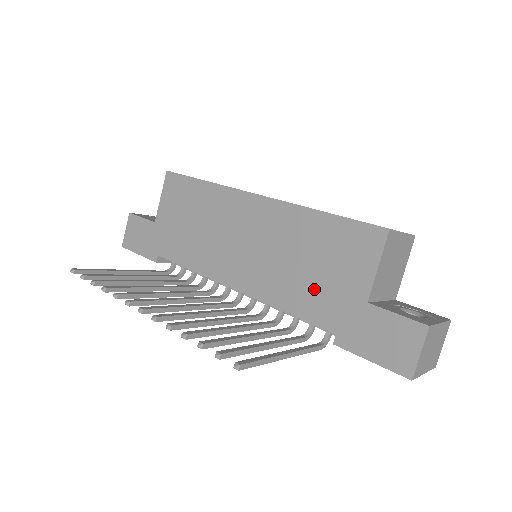
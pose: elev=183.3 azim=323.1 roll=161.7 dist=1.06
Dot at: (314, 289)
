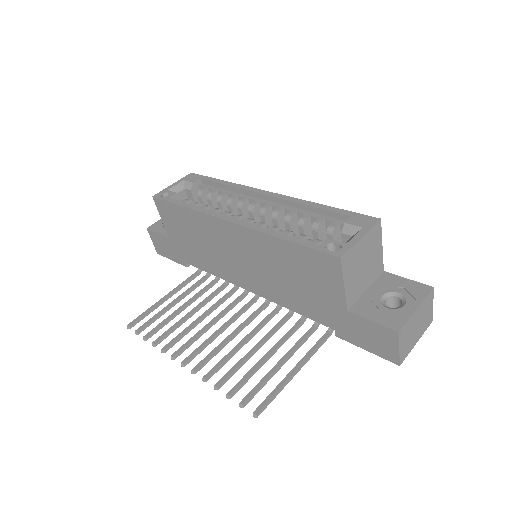
Dot at: (305, 298)
